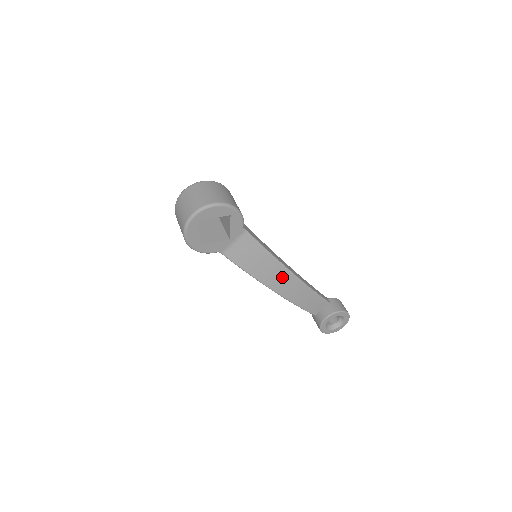
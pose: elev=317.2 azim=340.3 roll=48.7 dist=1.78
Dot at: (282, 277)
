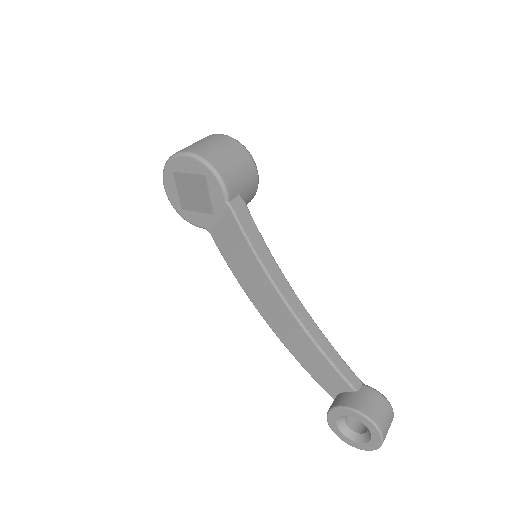
Dot at: (270, 299)
